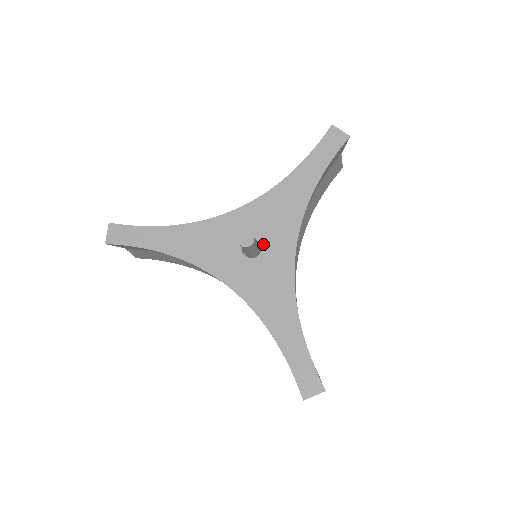
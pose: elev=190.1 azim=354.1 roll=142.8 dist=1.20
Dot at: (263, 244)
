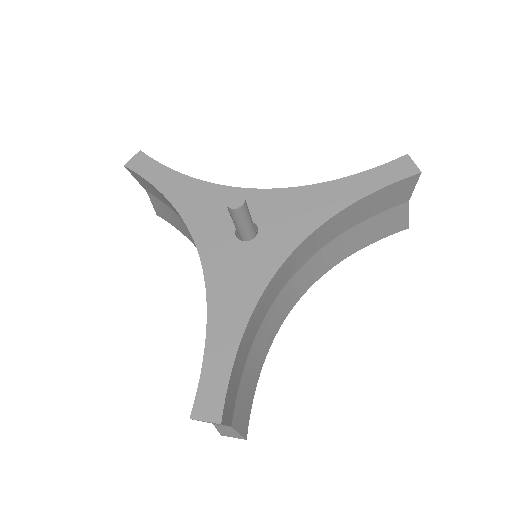
Dot at: (261, 232)
